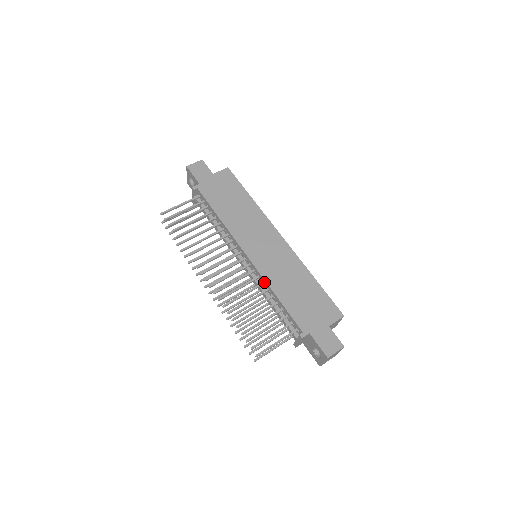
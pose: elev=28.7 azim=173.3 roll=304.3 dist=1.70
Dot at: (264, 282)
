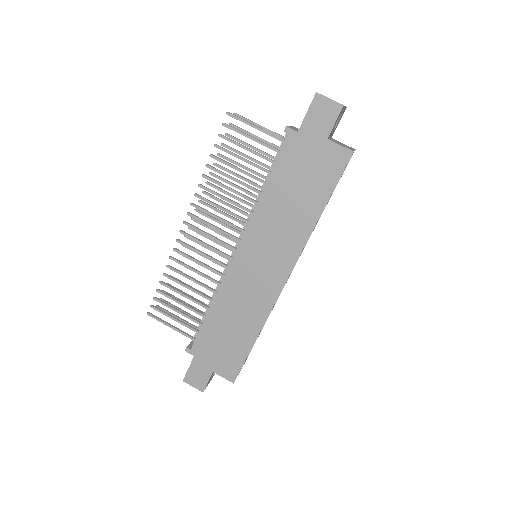
Dot at: (220, 286)
